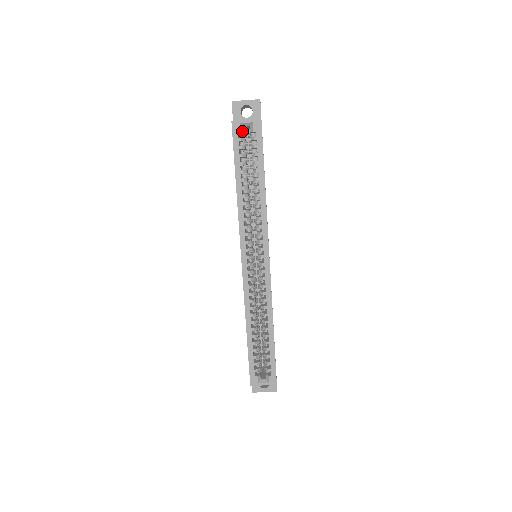
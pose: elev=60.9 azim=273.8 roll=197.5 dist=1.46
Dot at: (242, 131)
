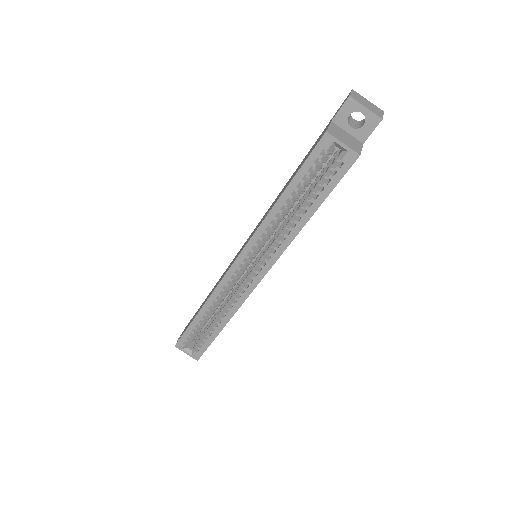
Dot at: (330, 150)
